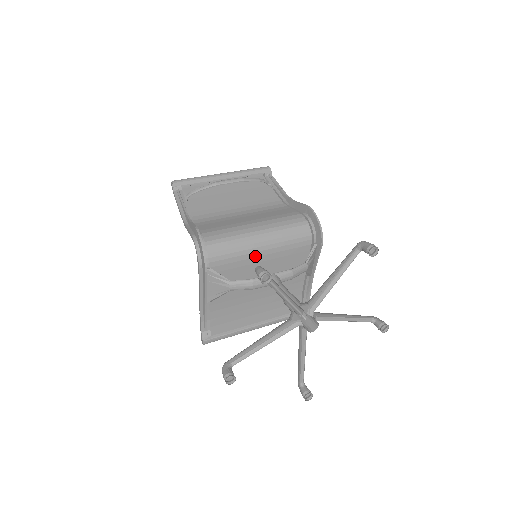
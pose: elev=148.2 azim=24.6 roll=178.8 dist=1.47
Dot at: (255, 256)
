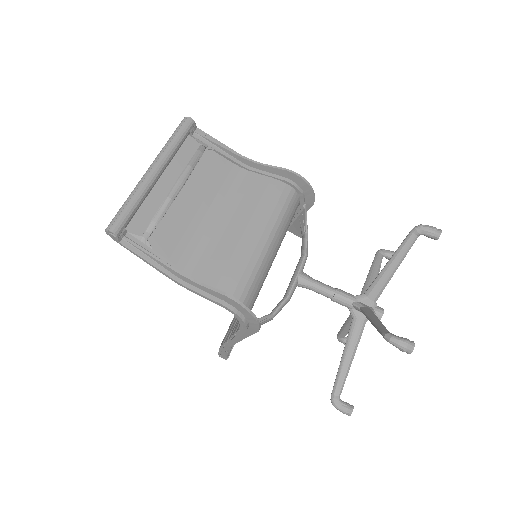
Dot at: occluded
